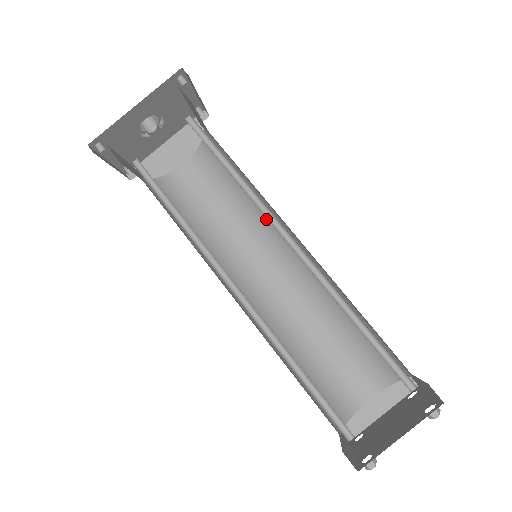
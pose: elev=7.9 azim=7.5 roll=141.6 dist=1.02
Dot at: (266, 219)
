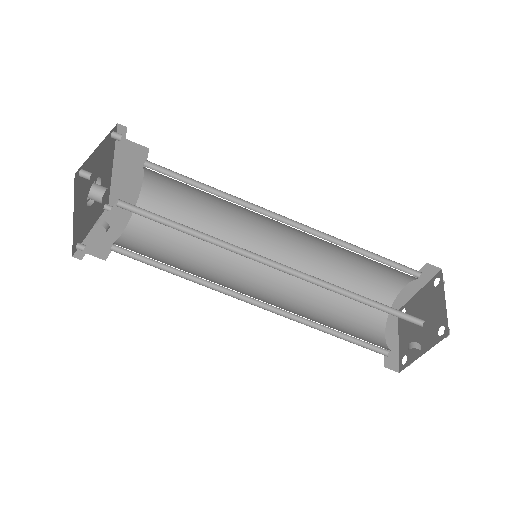
Dot at: occluded
